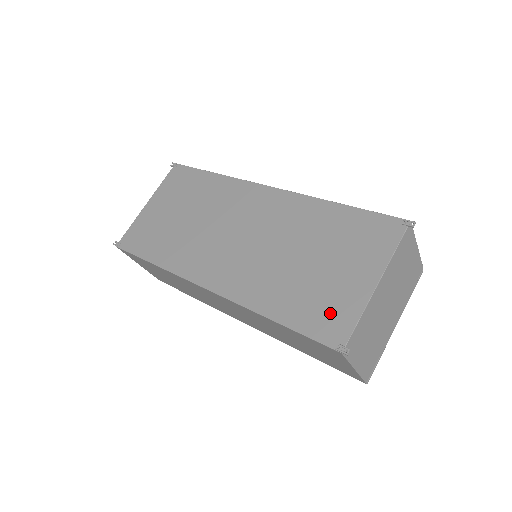
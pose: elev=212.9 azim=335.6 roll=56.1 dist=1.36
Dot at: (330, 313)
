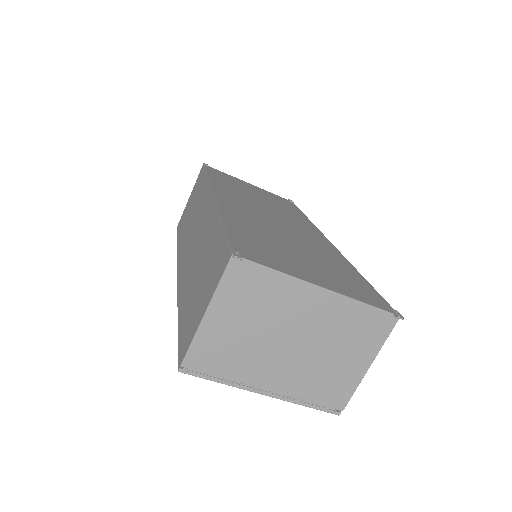
Dot at: (263, 253)
